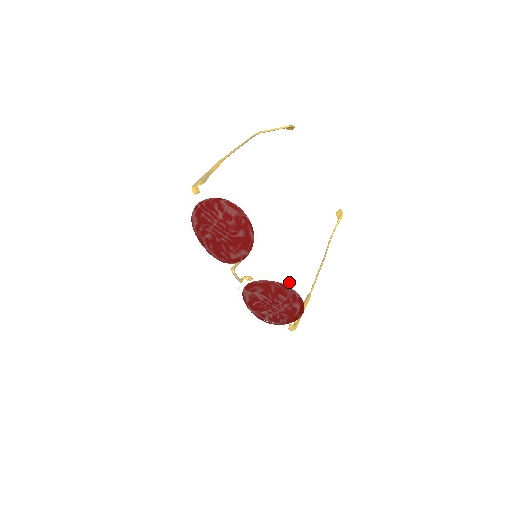
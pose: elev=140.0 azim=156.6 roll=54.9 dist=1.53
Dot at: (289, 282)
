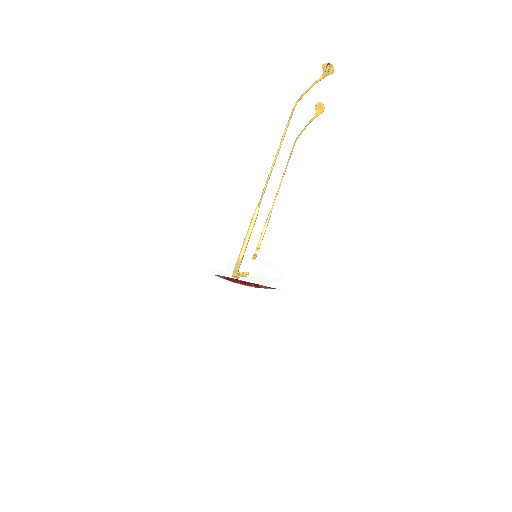
Dot at: occluded
